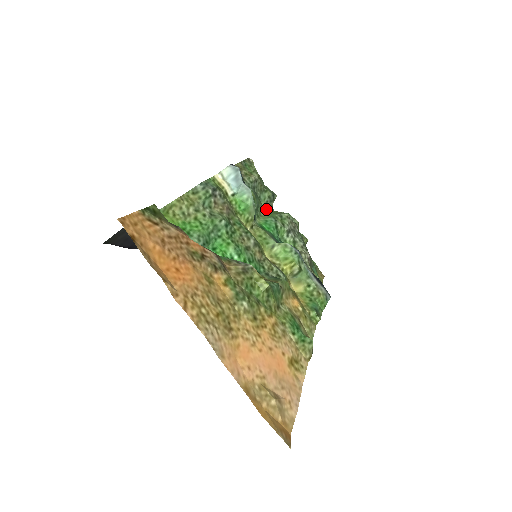
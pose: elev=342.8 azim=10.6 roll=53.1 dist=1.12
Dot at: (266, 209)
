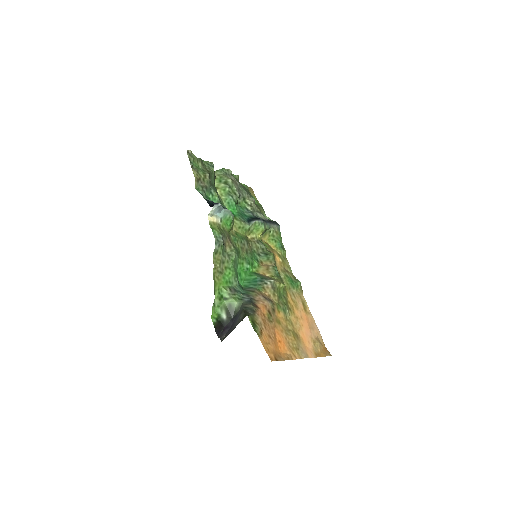
Dot at: (214, 183)
